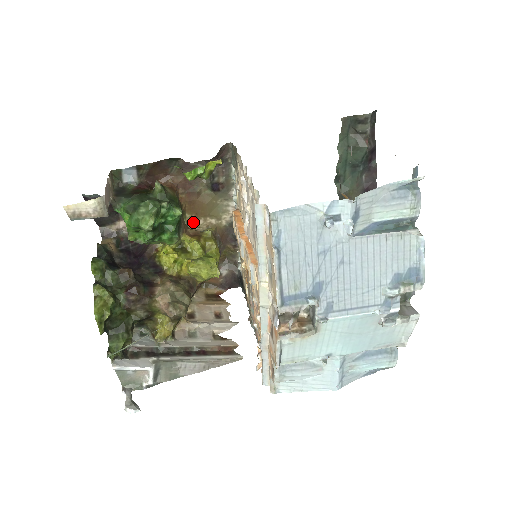
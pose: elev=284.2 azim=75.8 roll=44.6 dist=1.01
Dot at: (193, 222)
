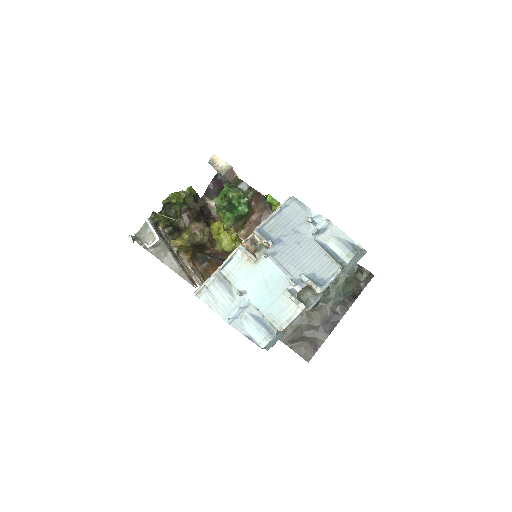
Dot at: (241, 238)
